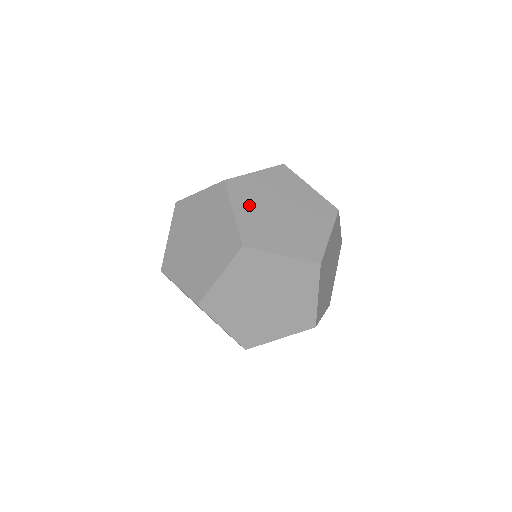
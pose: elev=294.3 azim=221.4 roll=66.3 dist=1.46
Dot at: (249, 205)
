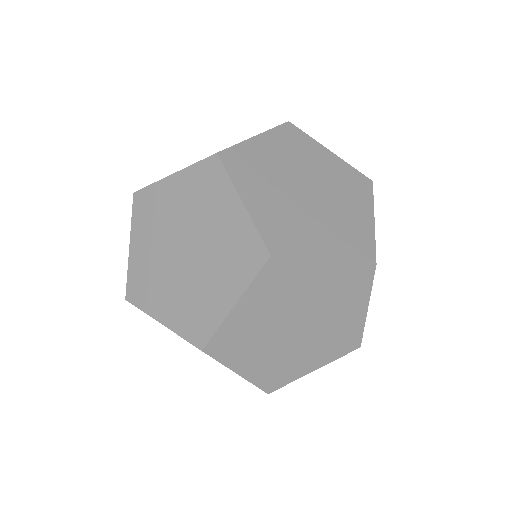
Dot at: (265, 304)
